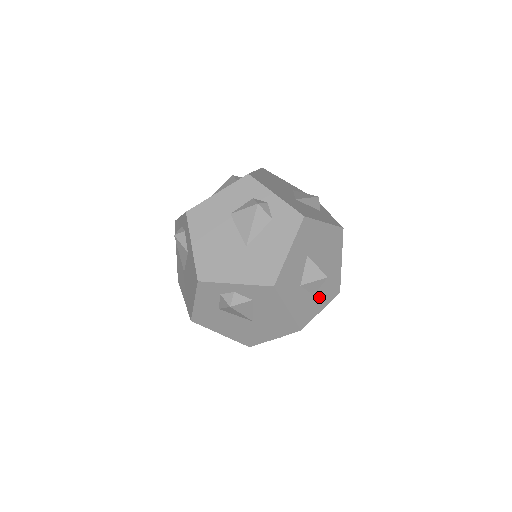
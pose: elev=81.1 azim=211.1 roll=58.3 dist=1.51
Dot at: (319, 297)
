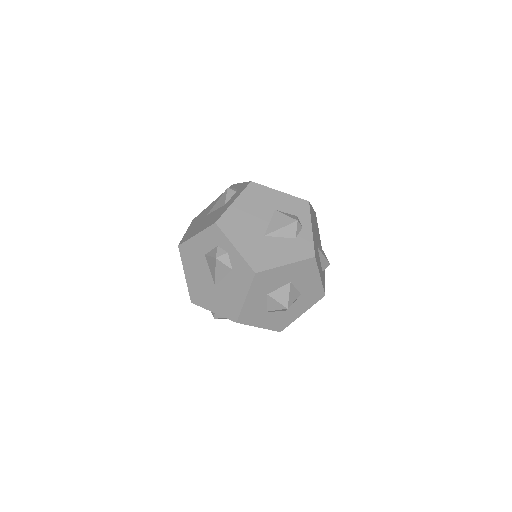
Dot at: (268, 317)
